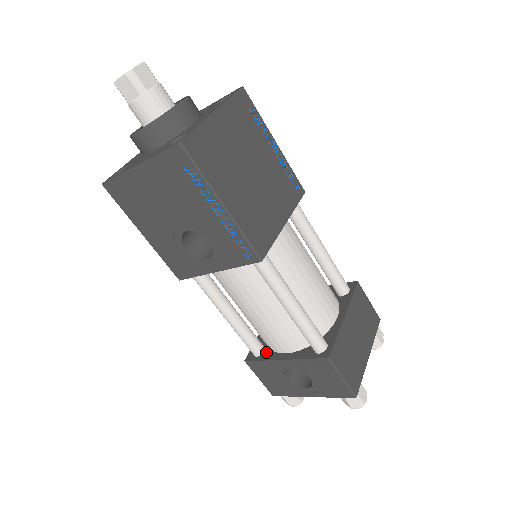
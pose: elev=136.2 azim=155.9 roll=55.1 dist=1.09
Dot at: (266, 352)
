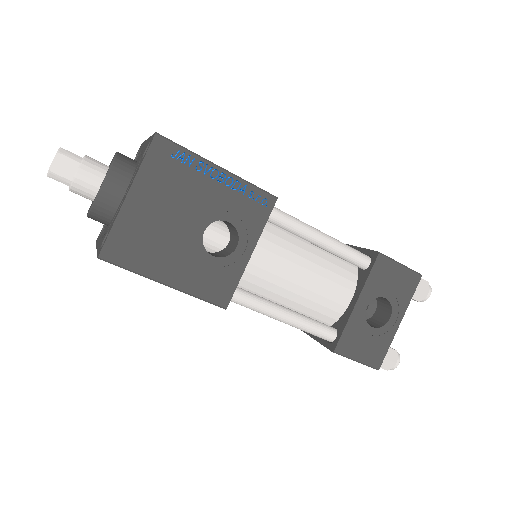
Dot at: (338, 325)
